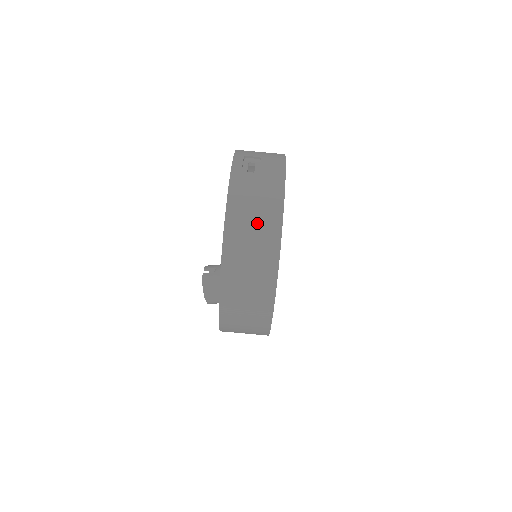
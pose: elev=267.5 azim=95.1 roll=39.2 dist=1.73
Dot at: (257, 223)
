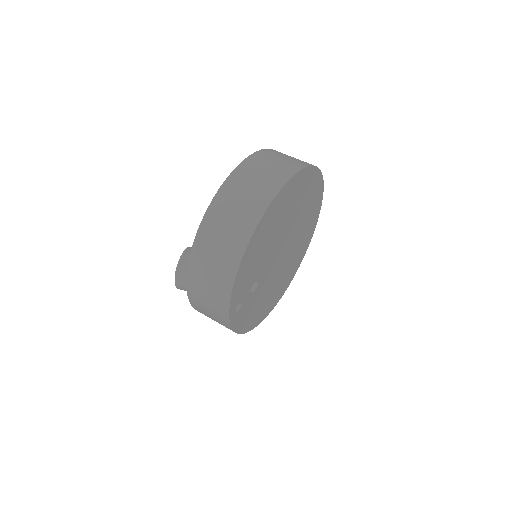
Dot at: occluded
